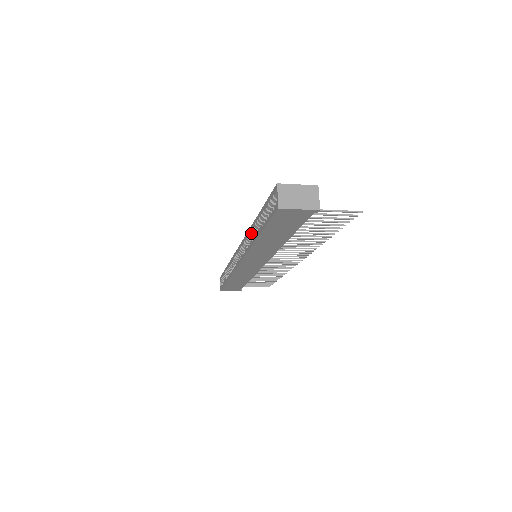
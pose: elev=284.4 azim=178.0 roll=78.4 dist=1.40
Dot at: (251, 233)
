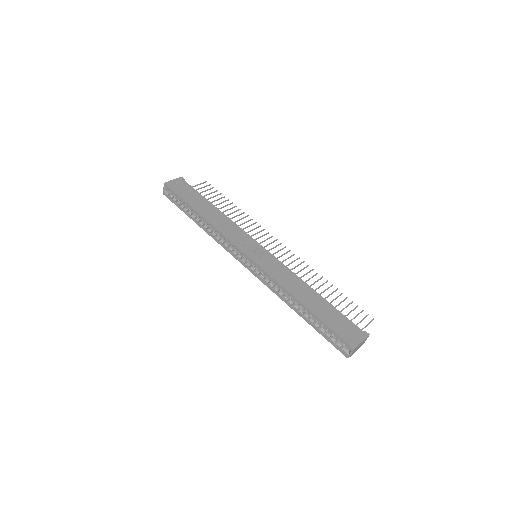
Dot at: (284, 291)
